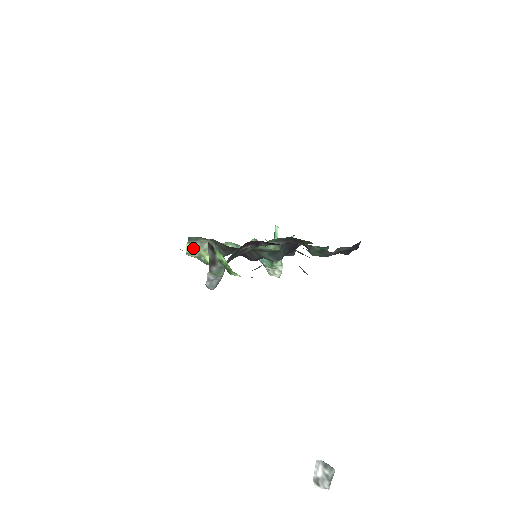
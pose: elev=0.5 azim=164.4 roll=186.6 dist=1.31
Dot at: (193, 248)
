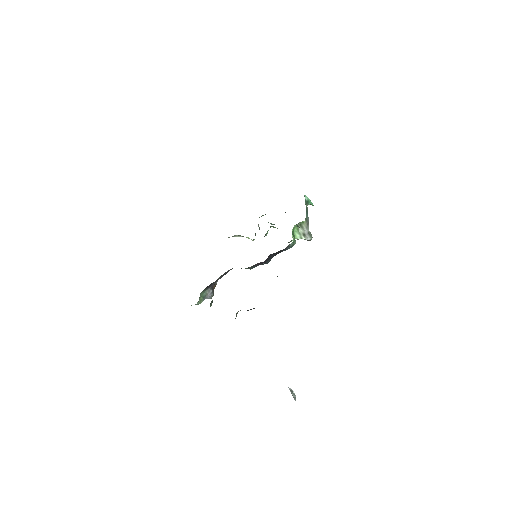
Dot at: occluded
